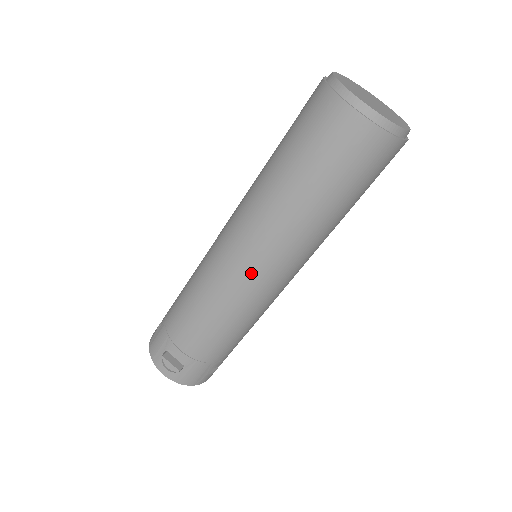
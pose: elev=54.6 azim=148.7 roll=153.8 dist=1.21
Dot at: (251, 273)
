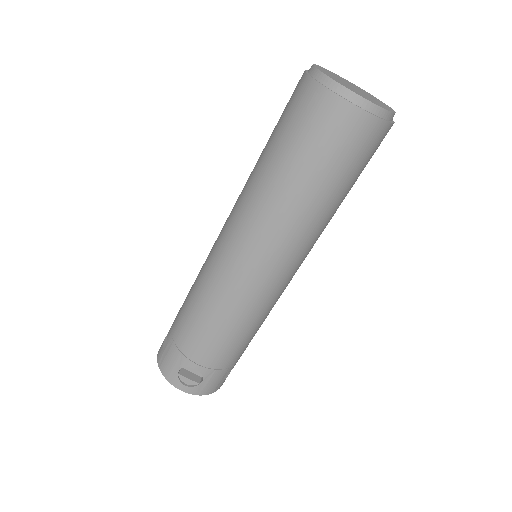
Dot at: (263, 276)
